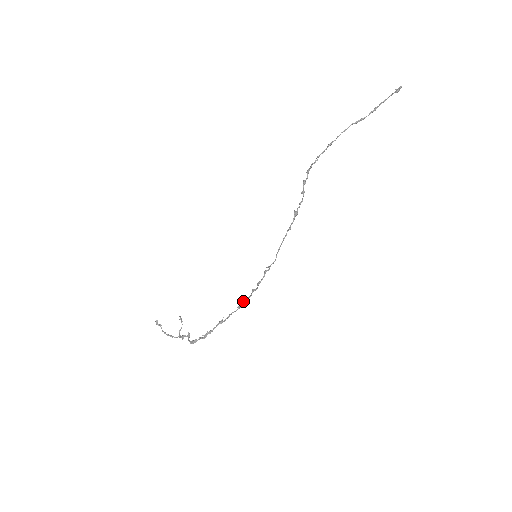
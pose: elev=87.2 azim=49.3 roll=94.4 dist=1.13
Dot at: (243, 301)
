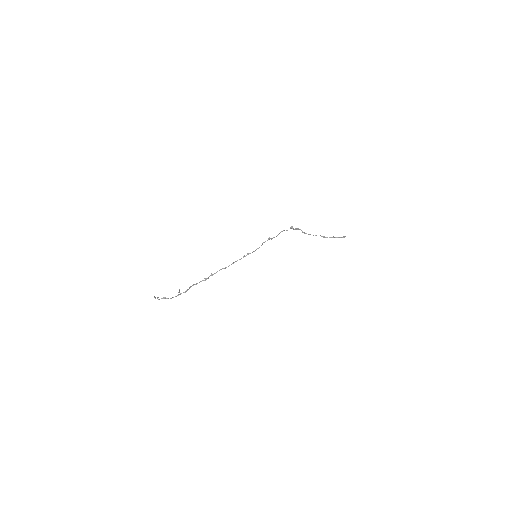
Dot at: (248, 253)
